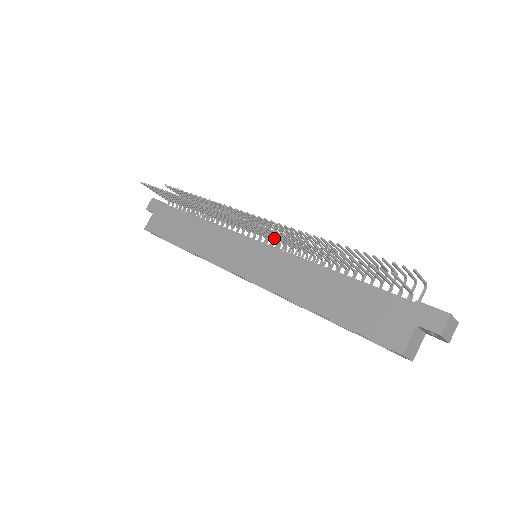
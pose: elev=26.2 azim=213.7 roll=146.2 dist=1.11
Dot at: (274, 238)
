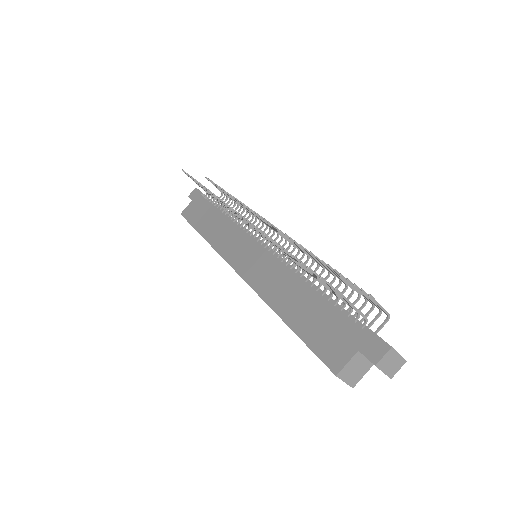
Dot at: occluded
